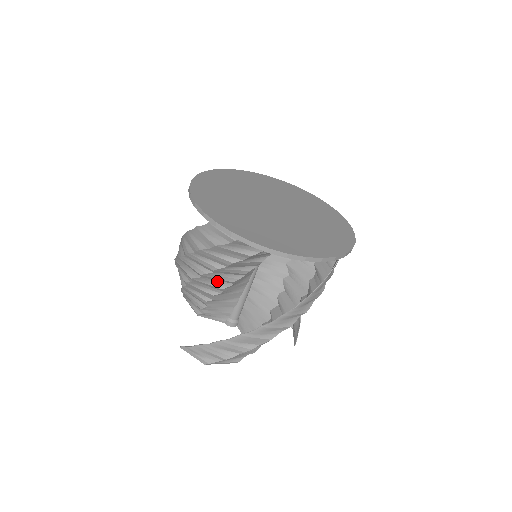
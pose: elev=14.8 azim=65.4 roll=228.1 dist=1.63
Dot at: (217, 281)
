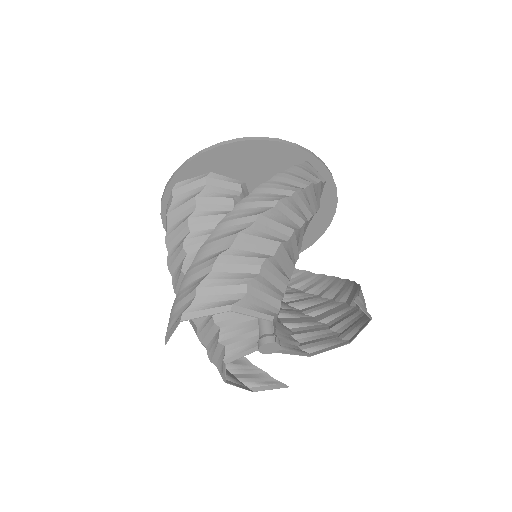
Dot at: occluded
